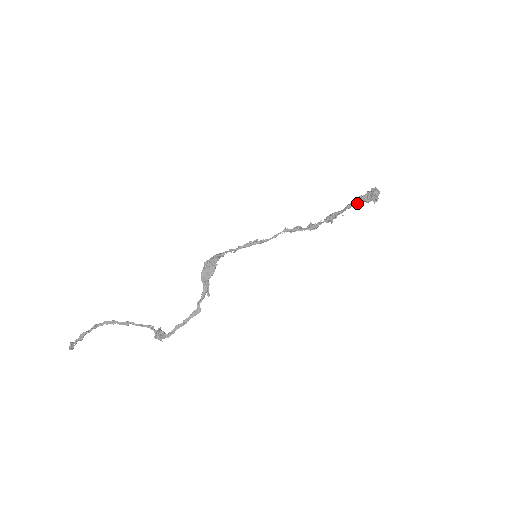
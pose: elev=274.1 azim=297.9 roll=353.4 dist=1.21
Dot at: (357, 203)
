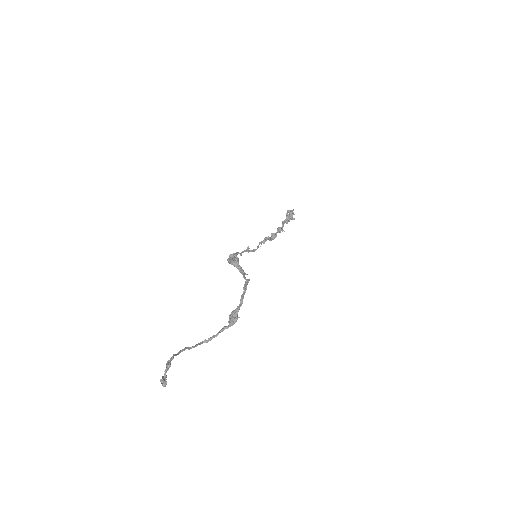
Dot at: (286, 221)
